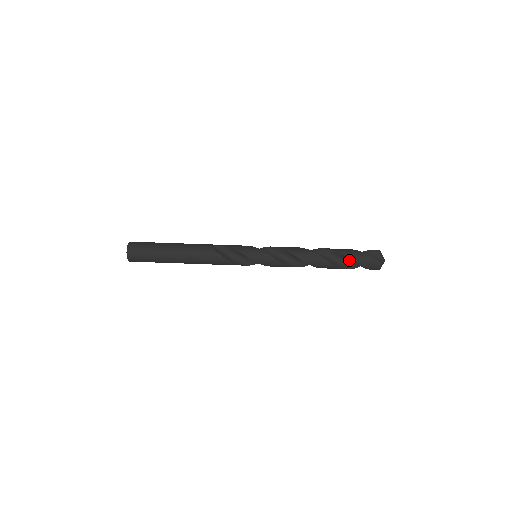
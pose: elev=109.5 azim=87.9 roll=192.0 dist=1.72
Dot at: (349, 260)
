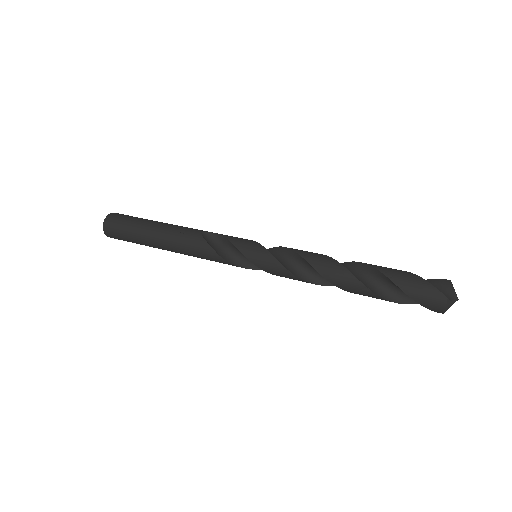
Dot at: (393, 285)
